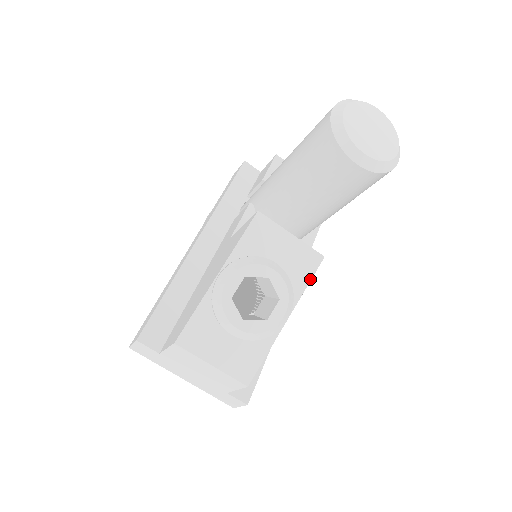
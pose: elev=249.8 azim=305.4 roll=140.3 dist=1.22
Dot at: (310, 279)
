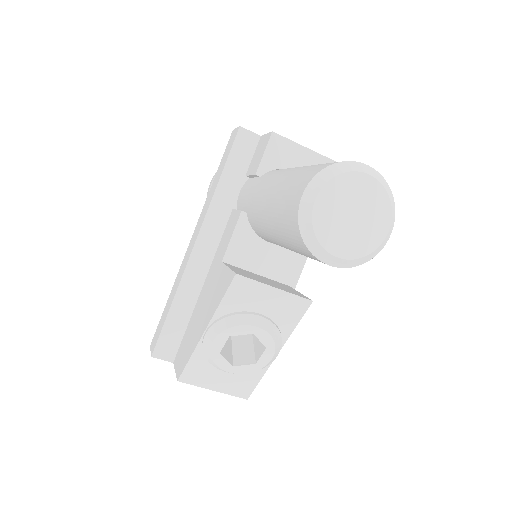
Dot at: (298, 321)
